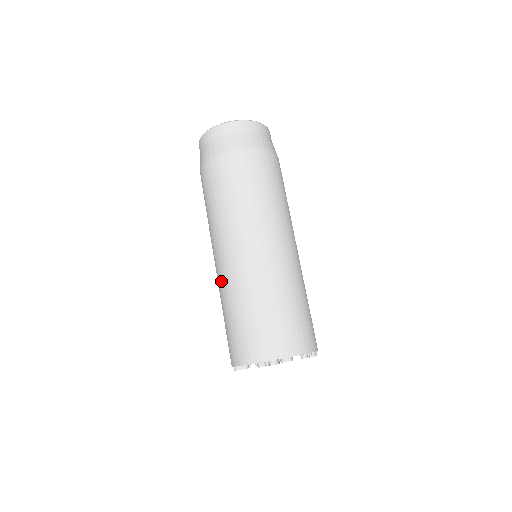
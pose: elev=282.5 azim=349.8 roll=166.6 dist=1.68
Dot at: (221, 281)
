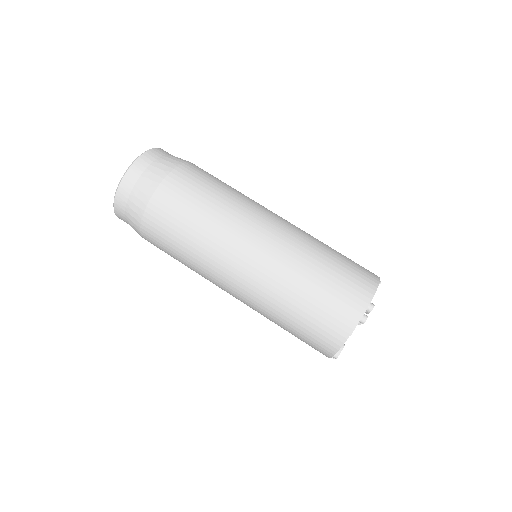
Dot at: (258, 293)
